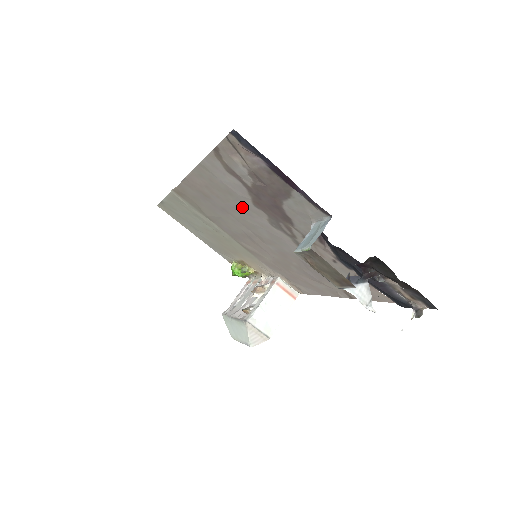
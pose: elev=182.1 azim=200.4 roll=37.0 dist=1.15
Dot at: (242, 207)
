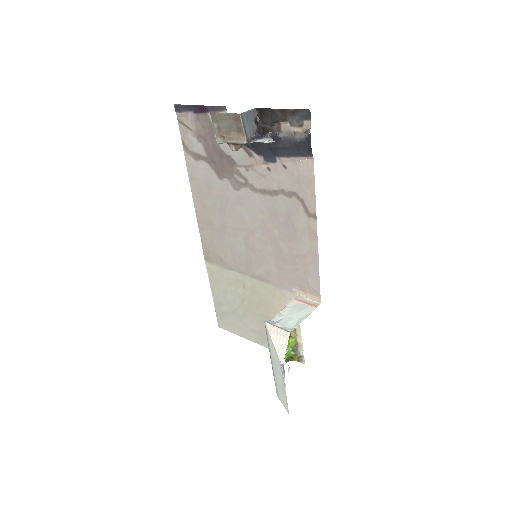
Dot at: (221, 197)
